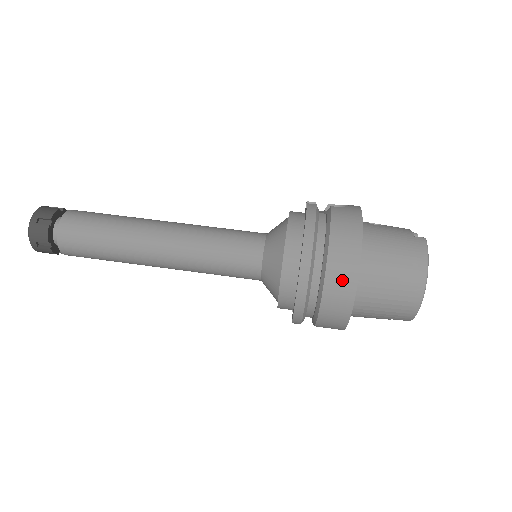
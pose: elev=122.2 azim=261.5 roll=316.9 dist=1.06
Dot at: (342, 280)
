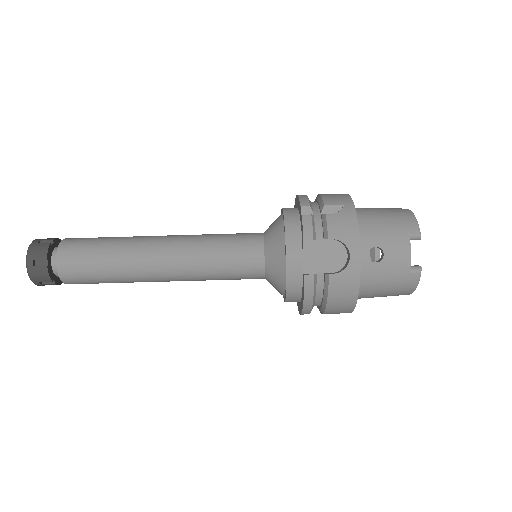
Dot at: occluded
